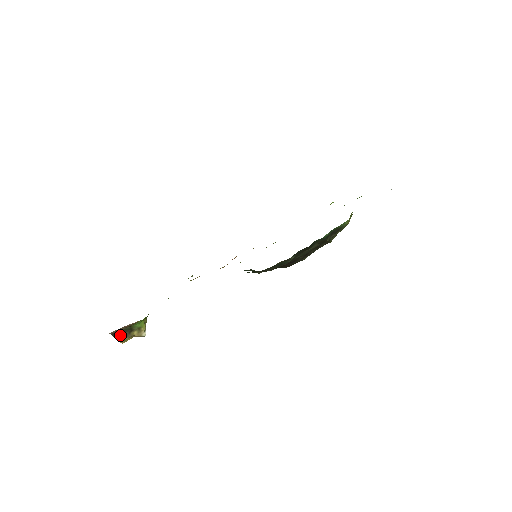
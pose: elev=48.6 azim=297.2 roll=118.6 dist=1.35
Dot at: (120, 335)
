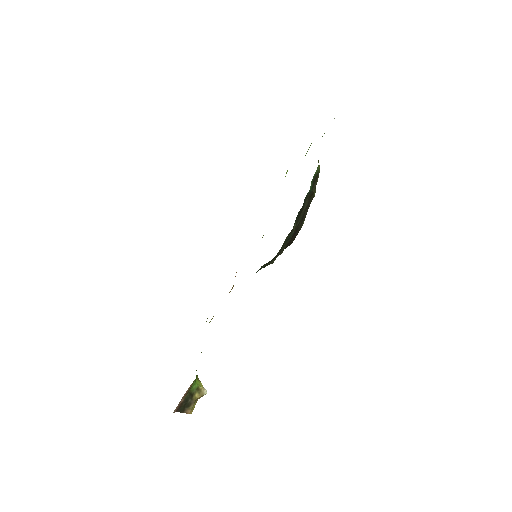
Dot at: (184, 407)
